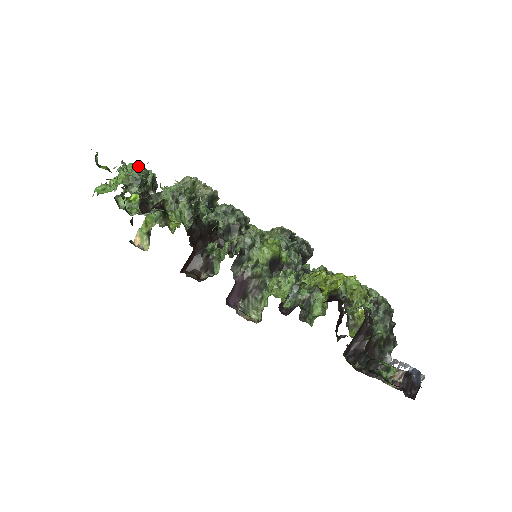
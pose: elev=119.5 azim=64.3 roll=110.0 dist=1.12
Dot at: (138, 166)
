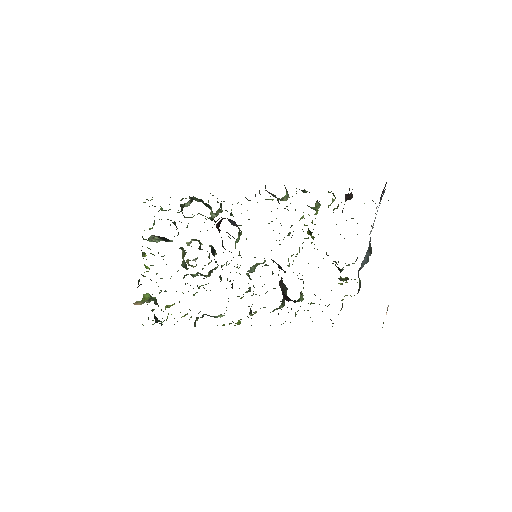
Dot at: occluded
